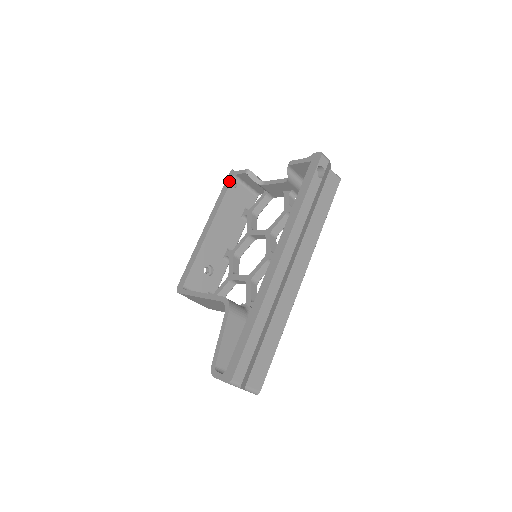
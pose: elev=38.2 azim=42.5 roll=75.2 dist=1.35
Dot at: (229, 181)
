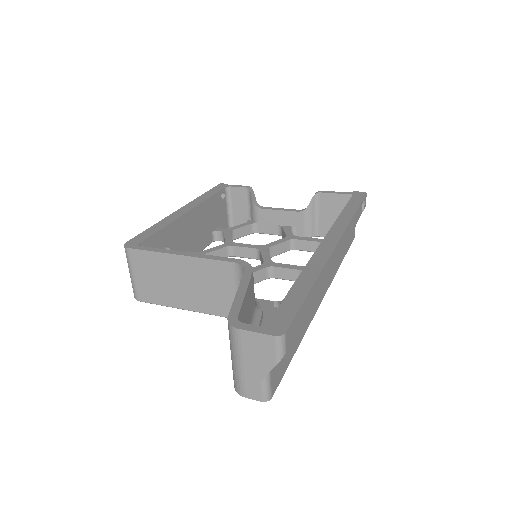
Dot at: (220, 188)
